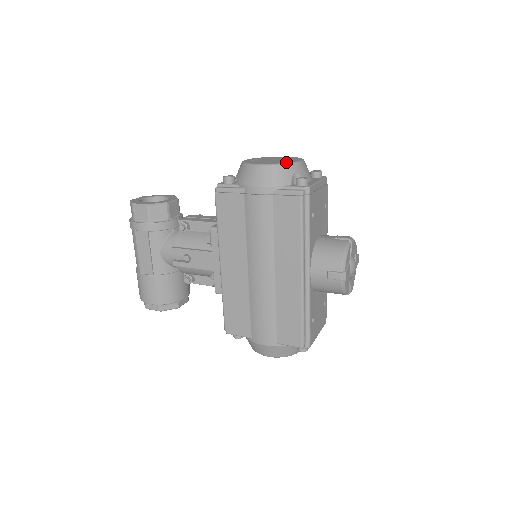
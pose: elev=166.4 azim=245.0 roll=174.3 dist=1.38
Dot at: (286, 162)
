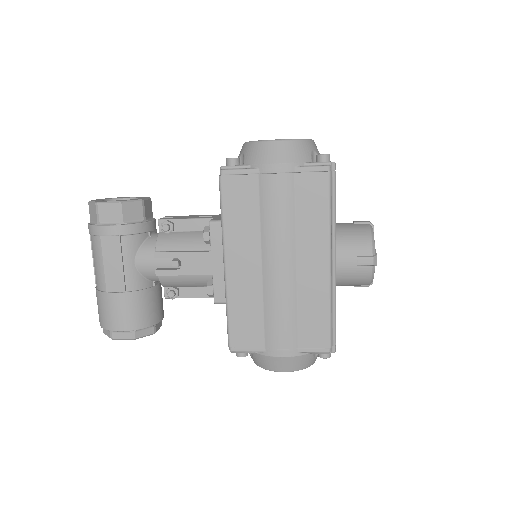
Dot at: occluded
